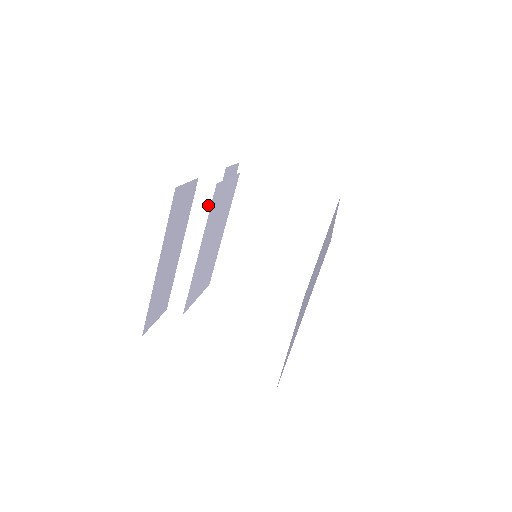
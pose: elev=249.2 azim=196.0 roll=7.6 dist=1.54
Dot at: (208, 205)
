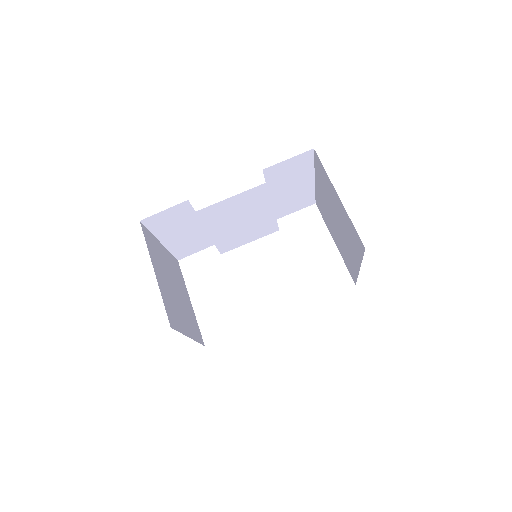
Dot at: (198, 218)
